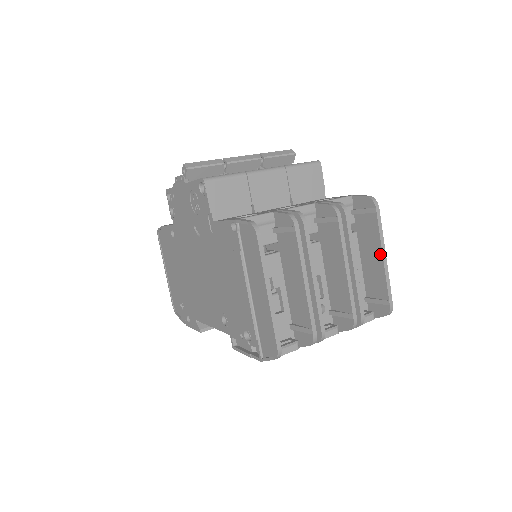
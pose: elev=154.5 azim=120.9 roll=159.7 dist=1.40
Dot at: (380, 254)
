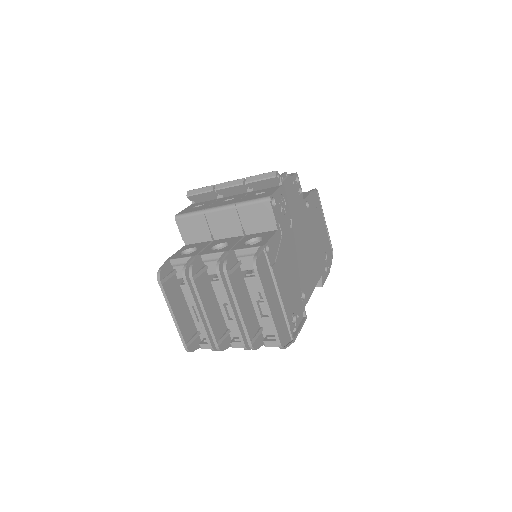
Dot at: (266, 304)
